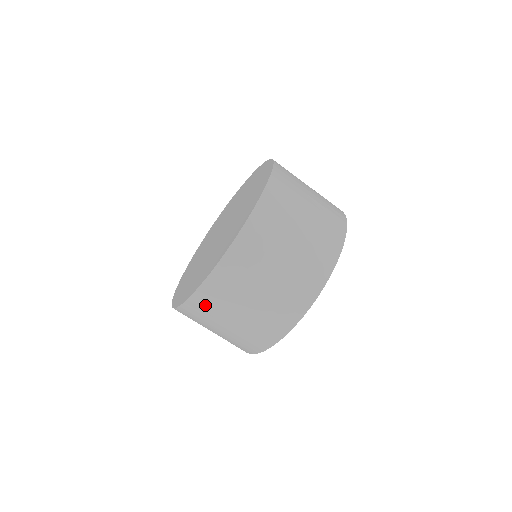
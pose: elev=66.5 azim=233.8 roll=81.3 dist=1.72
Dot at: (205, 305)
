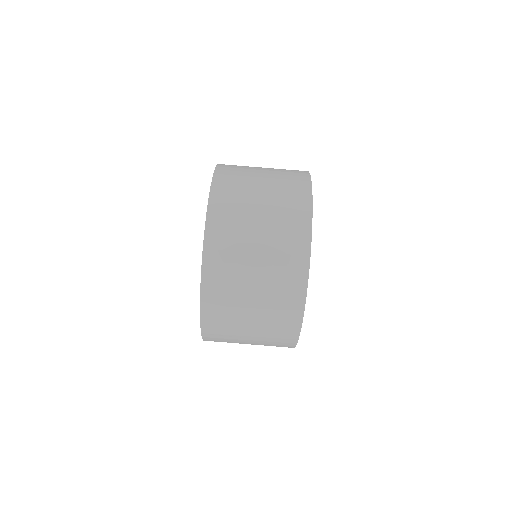
Dot at: (218, 336)
